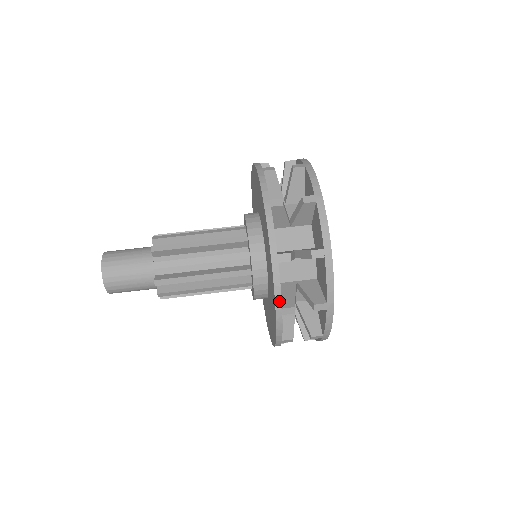
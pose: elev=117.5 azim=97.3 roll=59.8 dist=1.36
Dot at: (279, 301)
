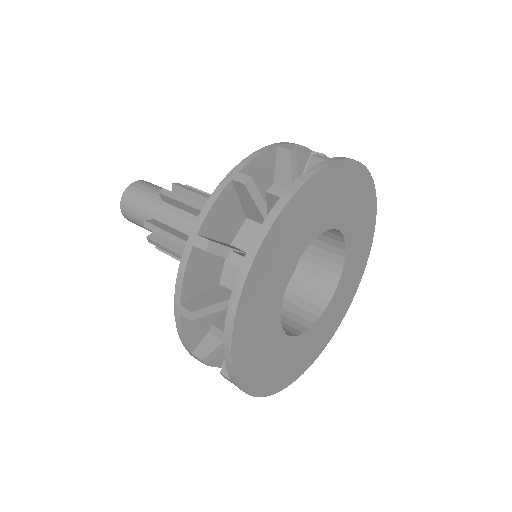
Dot at: (200, 222)
